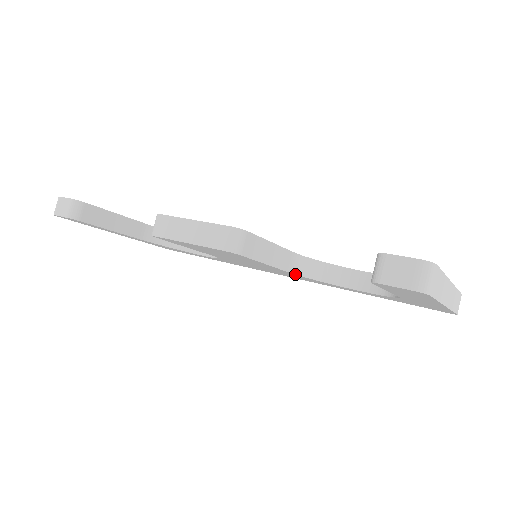
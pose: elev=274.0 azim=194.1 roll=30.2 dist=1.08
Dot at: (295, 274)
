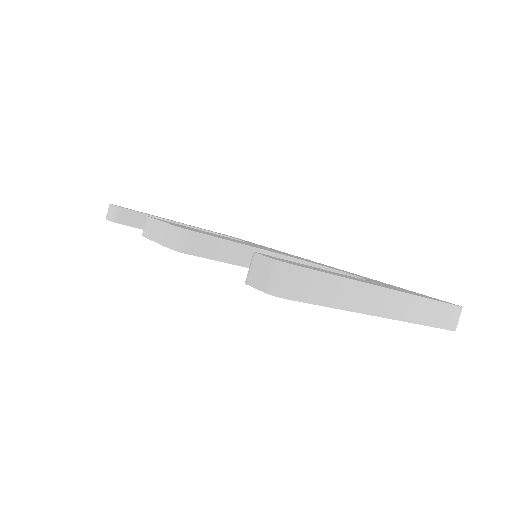
Dot at: occluded
